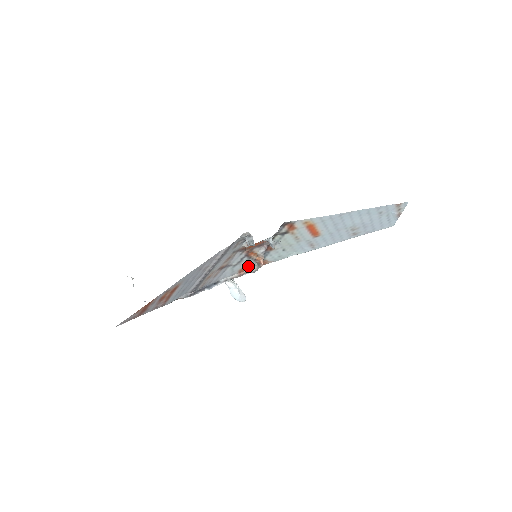
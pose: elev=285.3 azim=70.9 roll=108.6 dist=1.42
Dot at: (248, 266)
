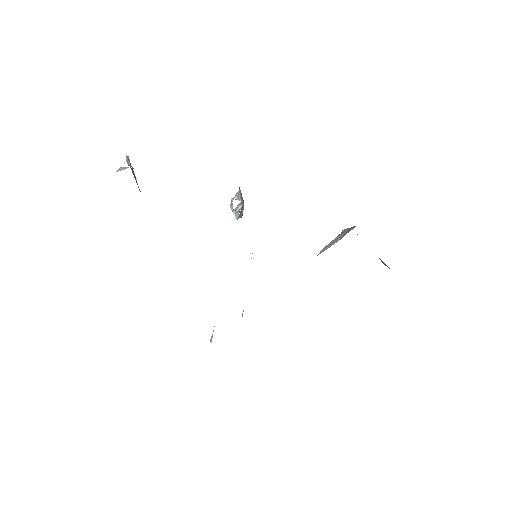
Dot at: occluded
